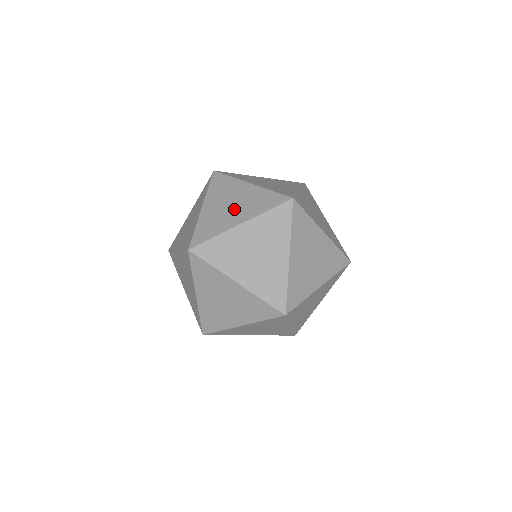
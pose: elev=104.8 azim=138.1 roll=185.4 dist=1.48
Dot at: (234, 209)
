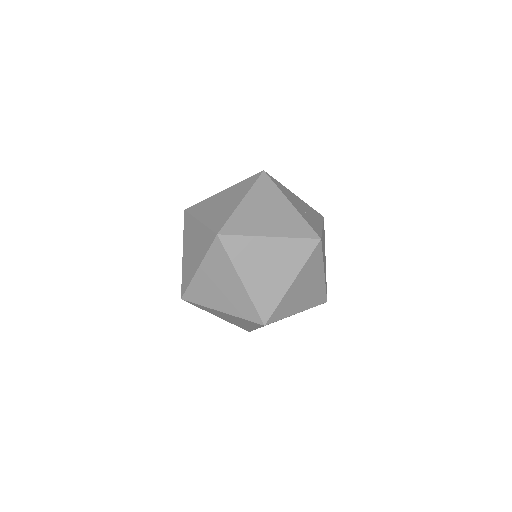
Dot at: (276, 271)
